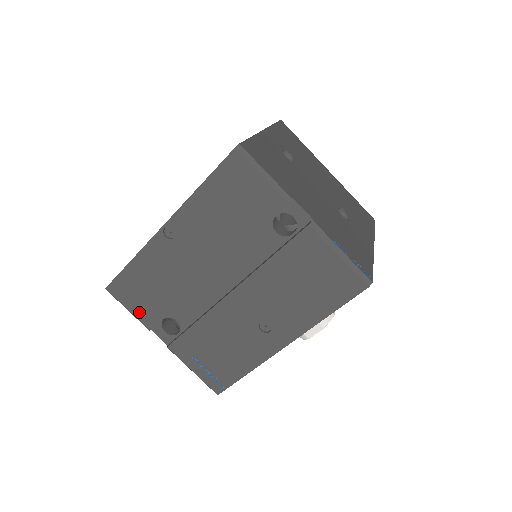
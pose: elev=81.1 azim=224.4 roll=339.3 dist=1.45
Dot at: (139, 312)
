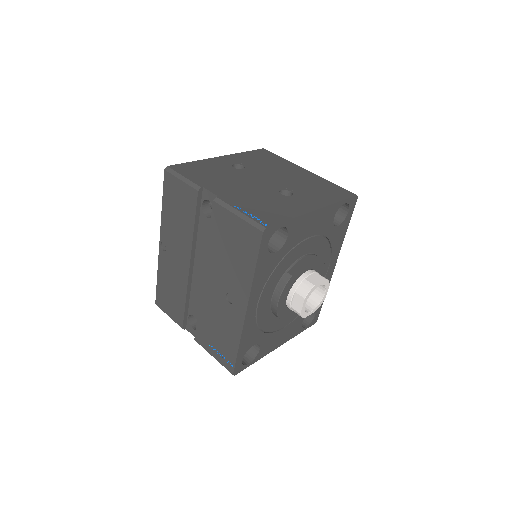
Dot at: (173, 316)
